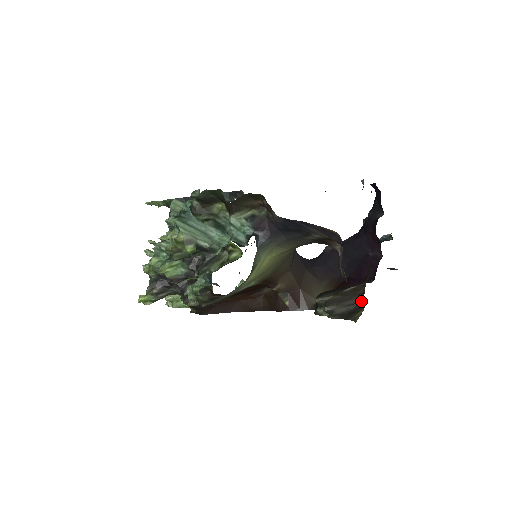
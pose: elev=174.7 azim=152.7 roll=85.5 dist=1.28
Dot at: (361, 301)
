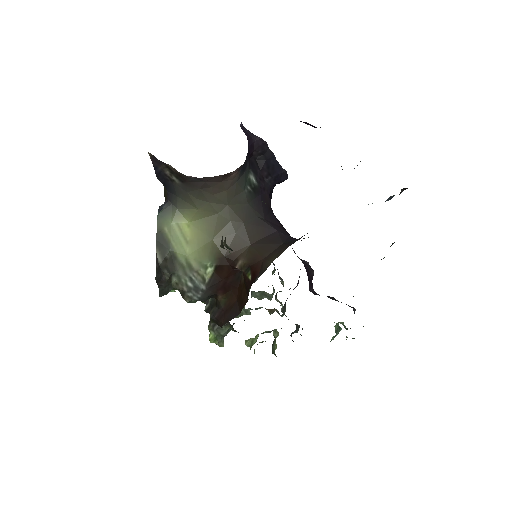
Dot at: occluded
